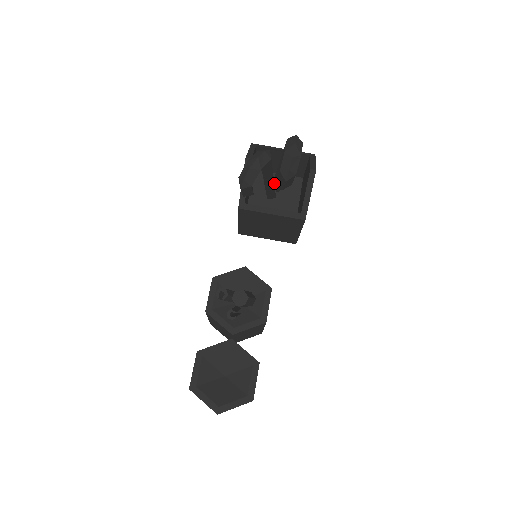
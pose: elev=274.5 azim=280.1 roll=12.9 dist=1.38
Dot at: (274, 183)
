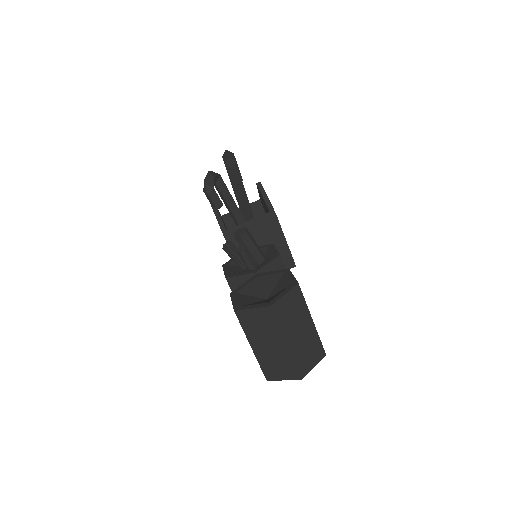
Dot at: occluded
